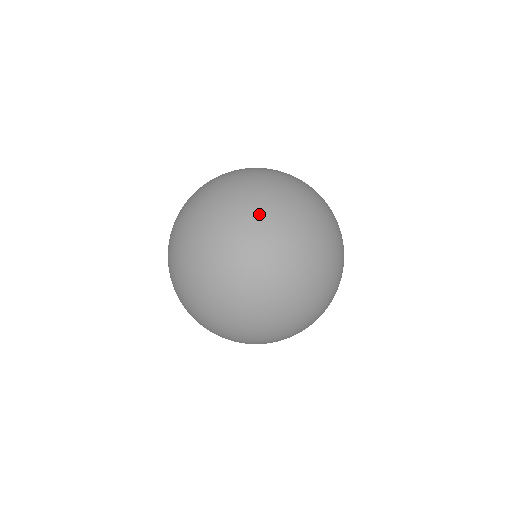
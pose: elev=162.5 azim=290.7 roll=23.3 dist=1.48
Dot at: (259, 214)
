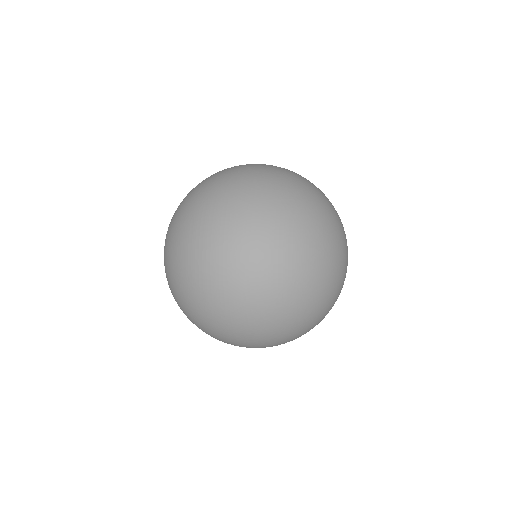
Dot at: (211, 266)
